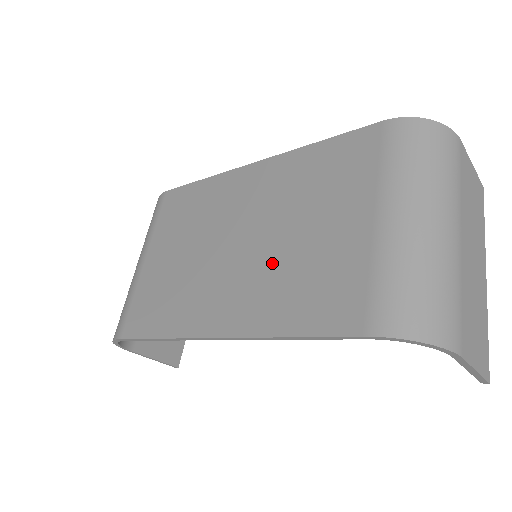
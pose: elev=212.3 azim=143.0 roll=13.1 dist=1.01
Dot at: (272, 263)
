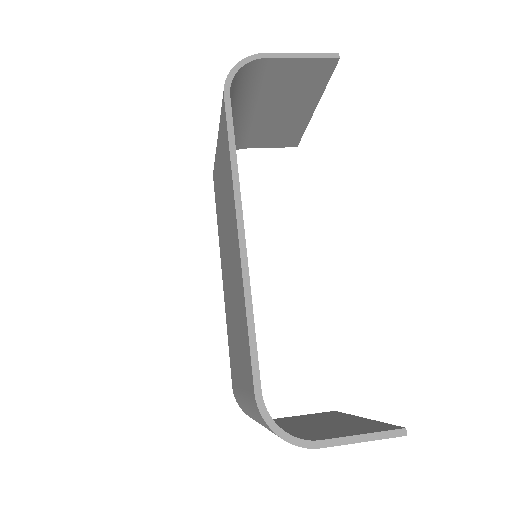
Dot at: (230, 305)
